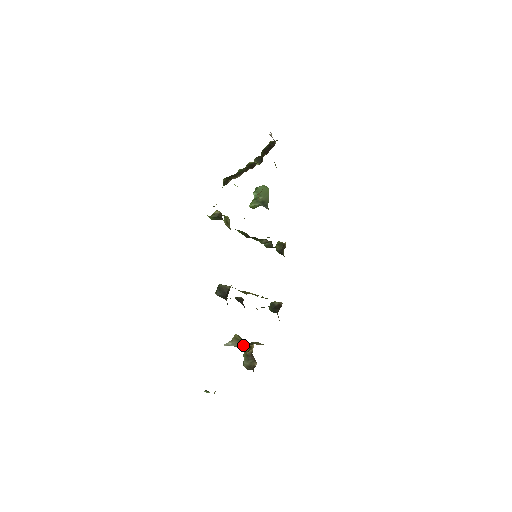
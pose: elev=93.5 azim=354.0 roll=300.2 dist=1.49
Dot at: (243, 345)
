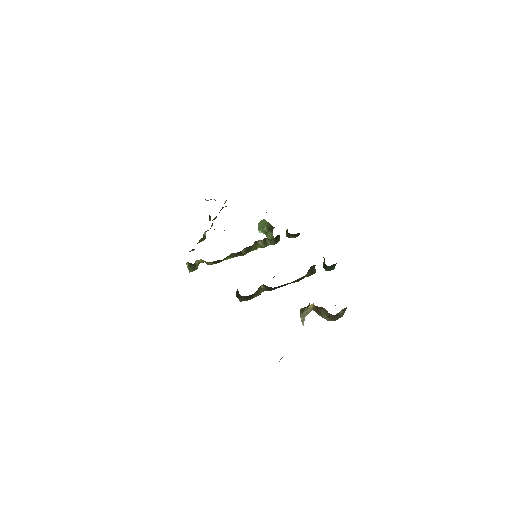
Dot at: (307, 309)
